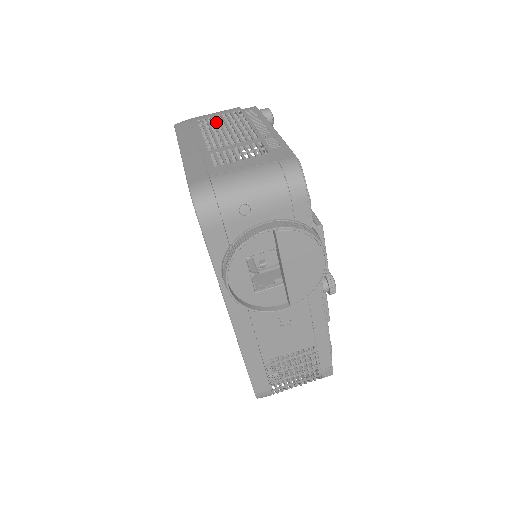
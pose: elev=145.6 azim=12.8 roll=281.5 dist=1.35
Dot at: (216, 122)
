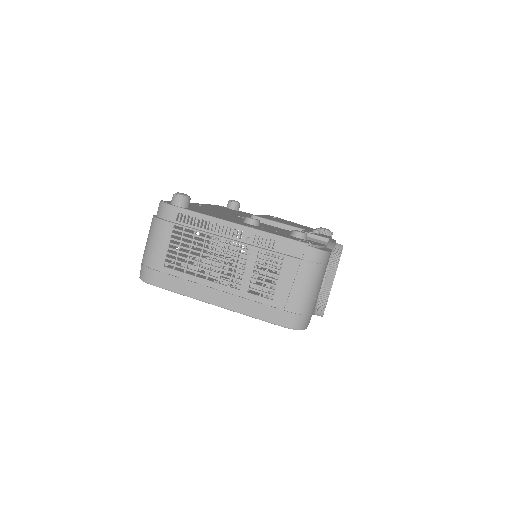
Dot at: (179, 253)
